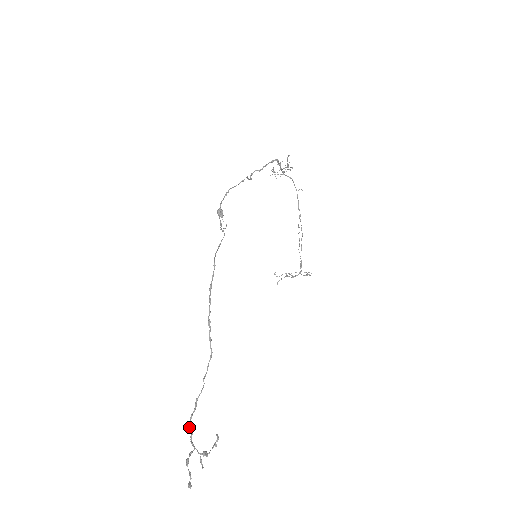
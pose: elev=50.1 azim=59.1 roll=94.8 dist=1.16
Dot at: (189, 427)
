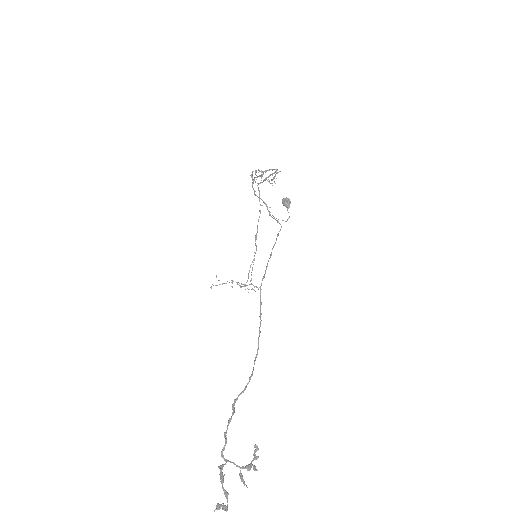
Dot at: occluded
